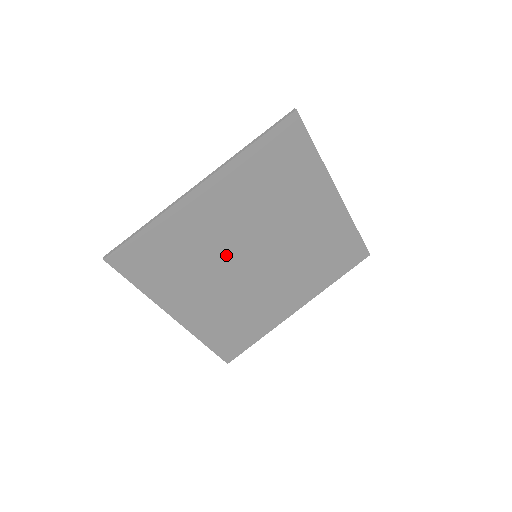
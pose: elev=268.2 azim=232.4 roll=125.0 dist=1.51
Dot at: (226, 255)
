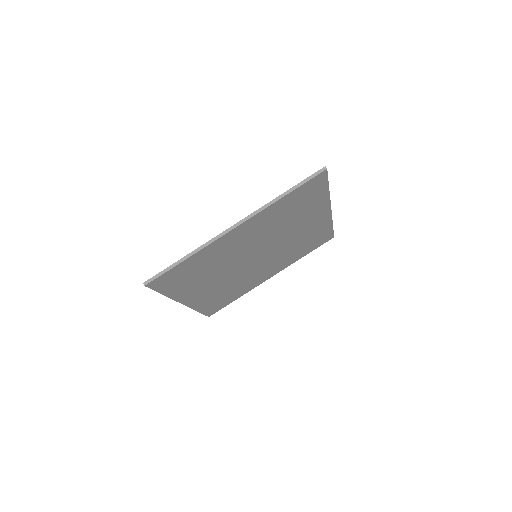
Dot at: (236, 261)
